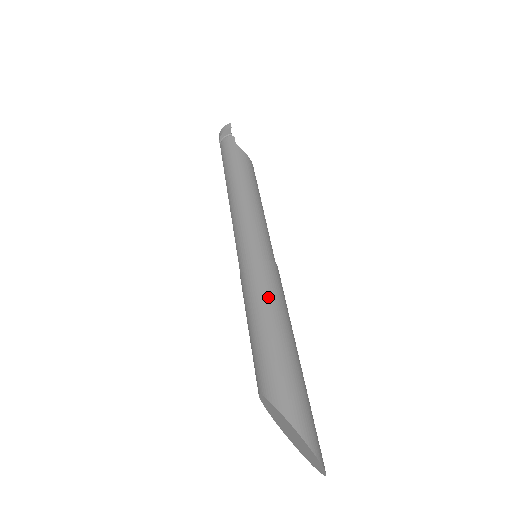
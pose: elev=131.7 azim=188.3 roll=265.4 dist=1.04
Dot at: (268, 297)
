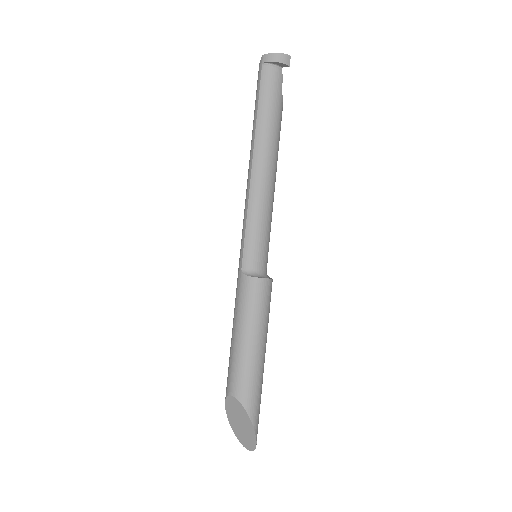
Dot at: (266, 322)
